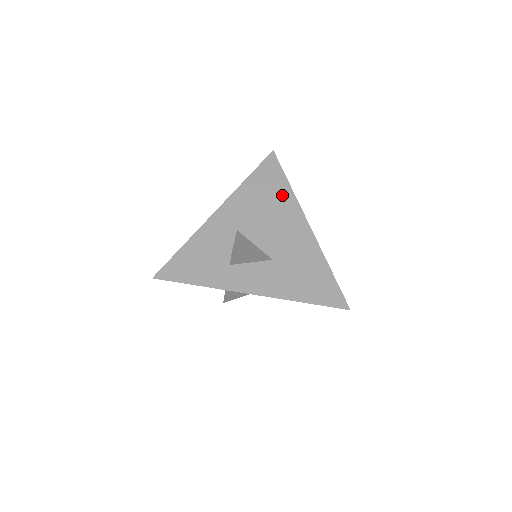
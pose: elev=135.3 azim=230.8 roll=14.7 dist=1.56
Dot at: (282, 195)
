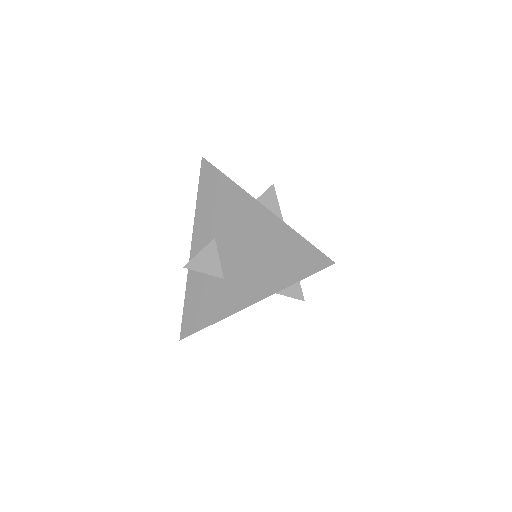
Dot at: occluded
